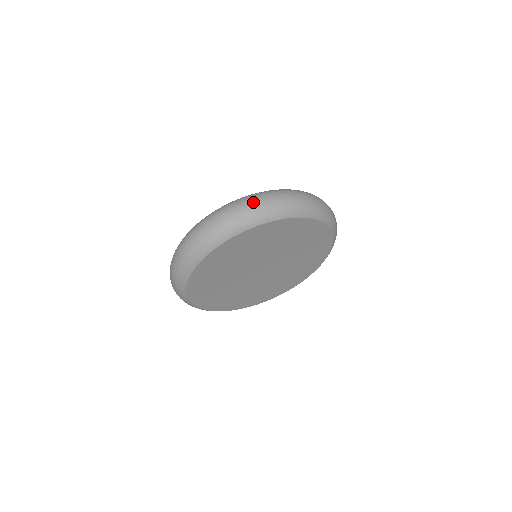
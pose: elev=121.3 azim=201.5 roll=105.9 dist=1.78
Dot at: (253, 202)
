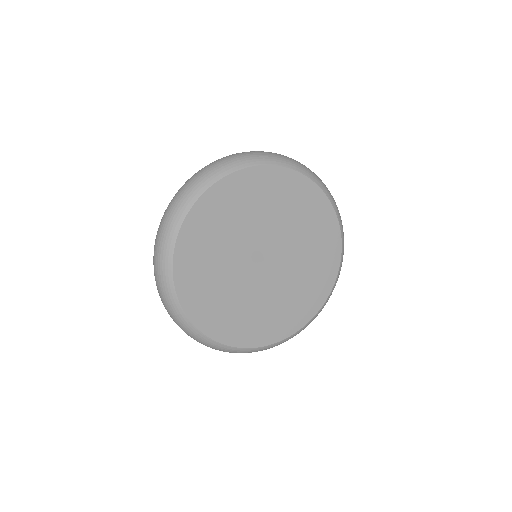
Dot at: occluded
